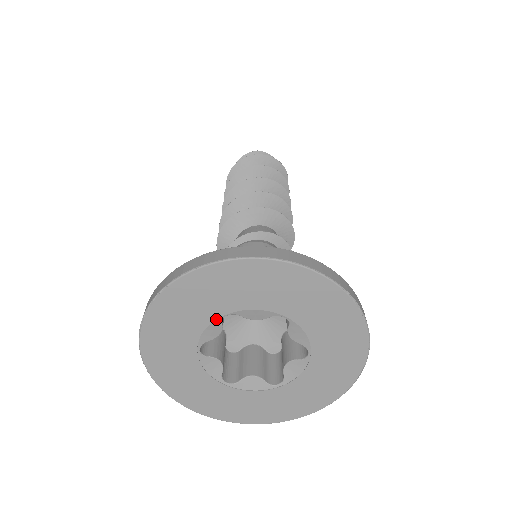
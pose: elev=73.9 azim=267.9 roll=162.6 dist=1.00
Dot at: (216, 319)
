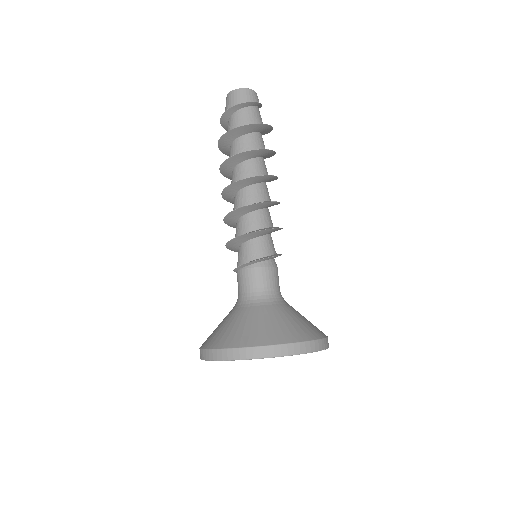
Dot at: occluded
